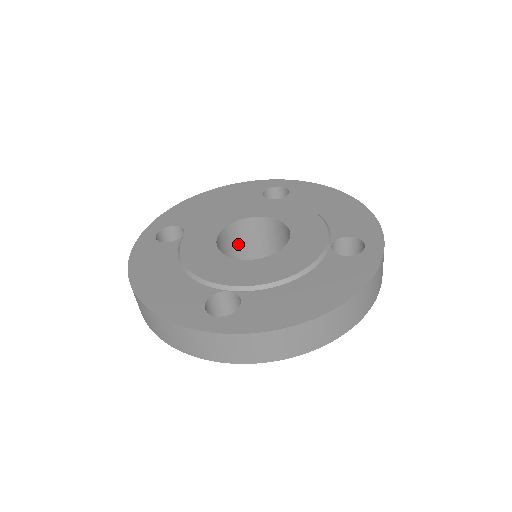
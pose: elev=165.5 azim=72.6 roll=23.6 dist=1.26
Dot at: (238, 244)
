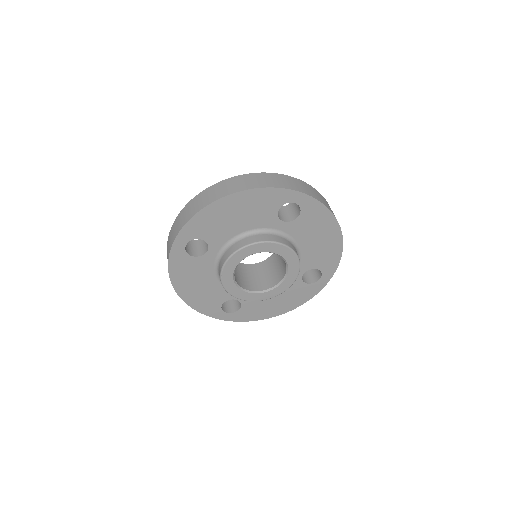
Dot at: occluded
